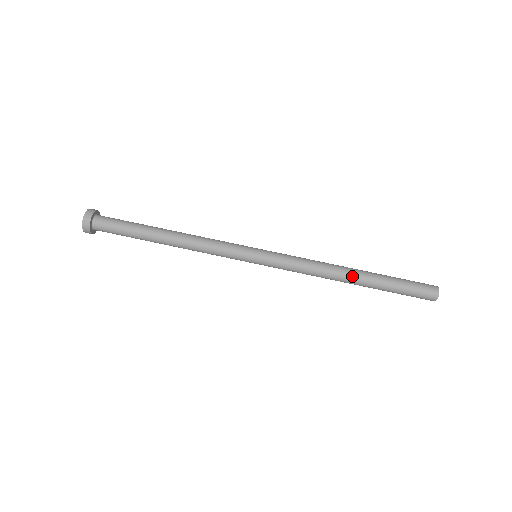
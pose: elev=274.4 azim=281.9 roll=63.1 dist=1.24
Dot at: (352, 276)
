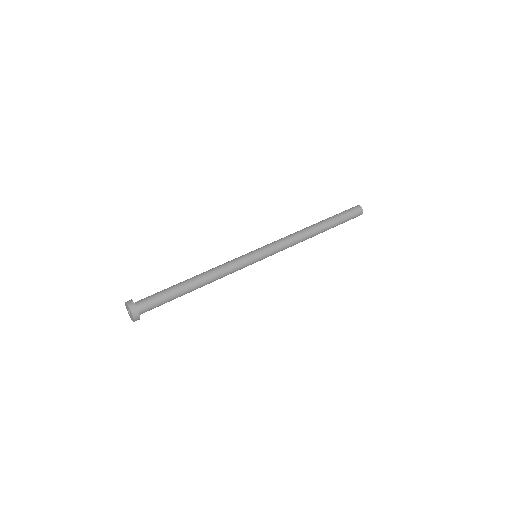
Dot at: (317, 230)
